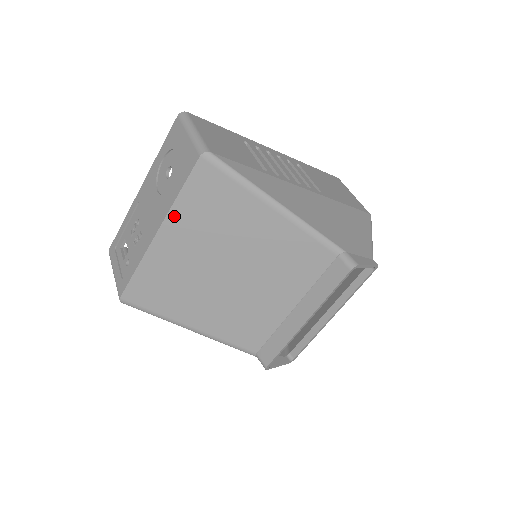
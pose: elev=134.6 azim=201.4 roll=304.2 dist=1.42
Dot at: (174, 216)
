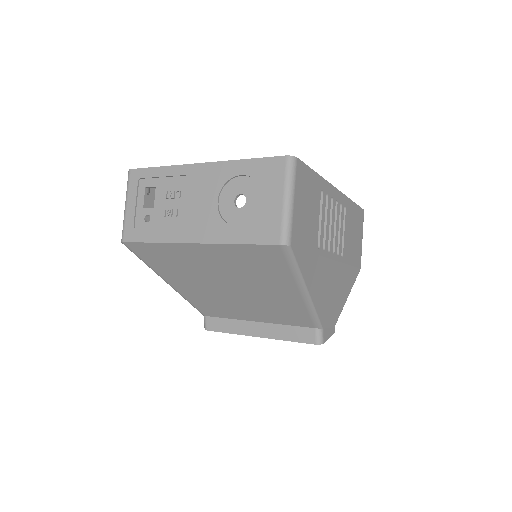
Dot at: (220, 248)
